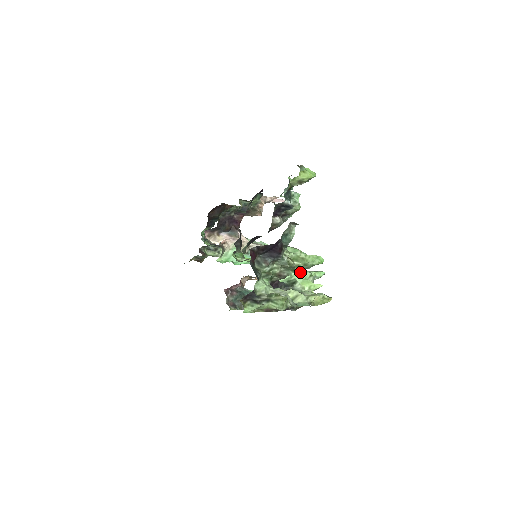
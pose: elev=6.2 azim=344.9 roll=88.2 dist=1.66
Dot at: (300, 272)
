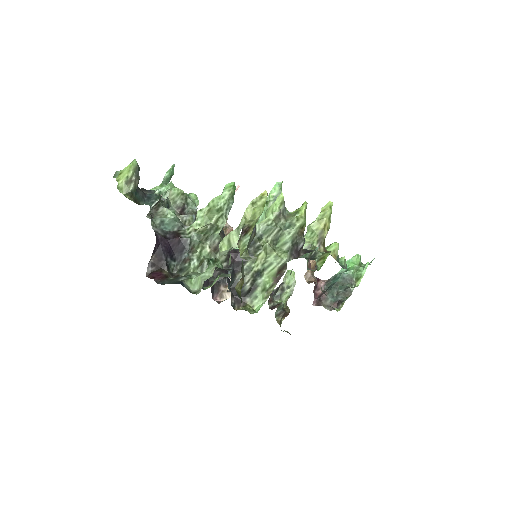
Dot at: occluded
